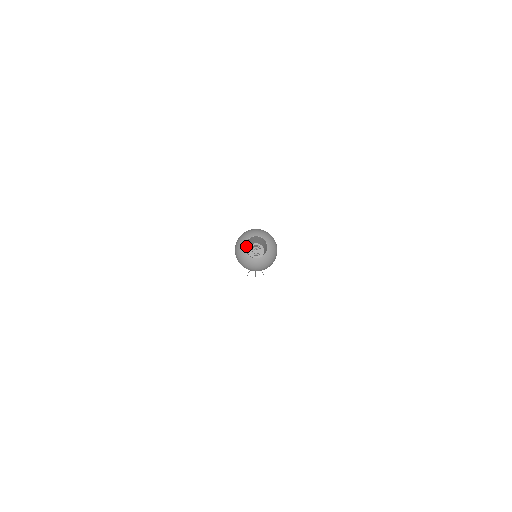
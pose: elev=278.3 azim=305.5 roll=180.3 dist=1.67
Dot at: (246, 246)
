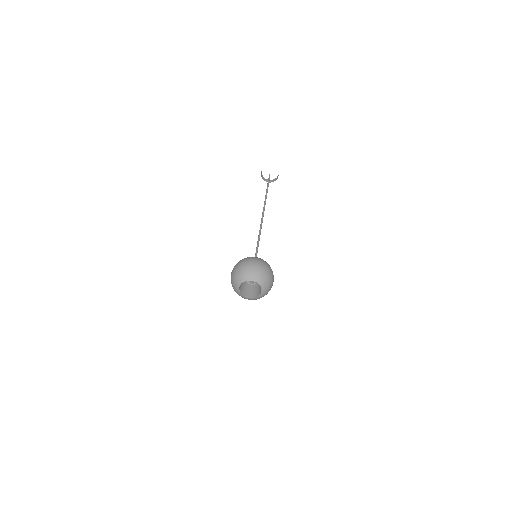
Dot at: occluded
